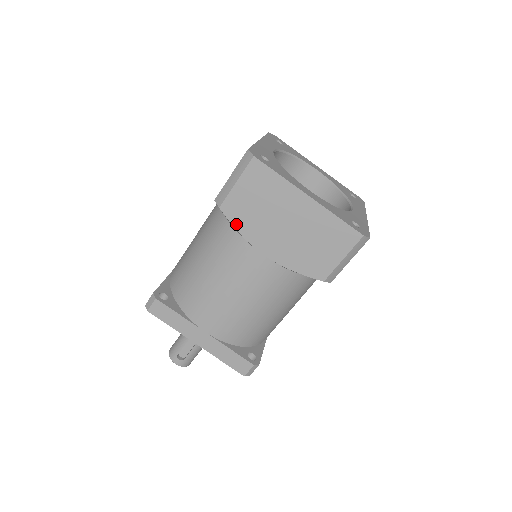
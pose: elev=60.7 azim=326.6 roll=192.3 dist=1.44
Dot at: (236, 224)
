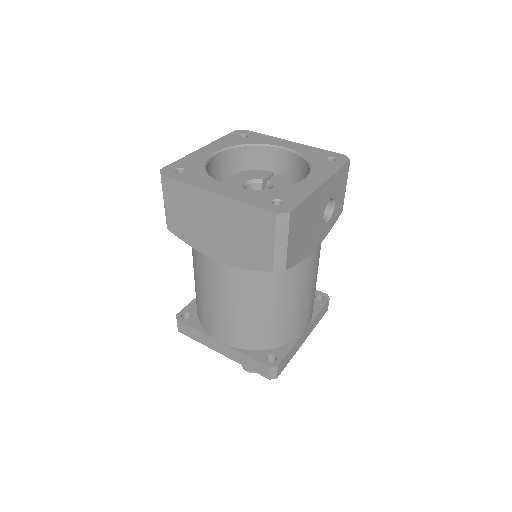
Dot at: (185, 239)
